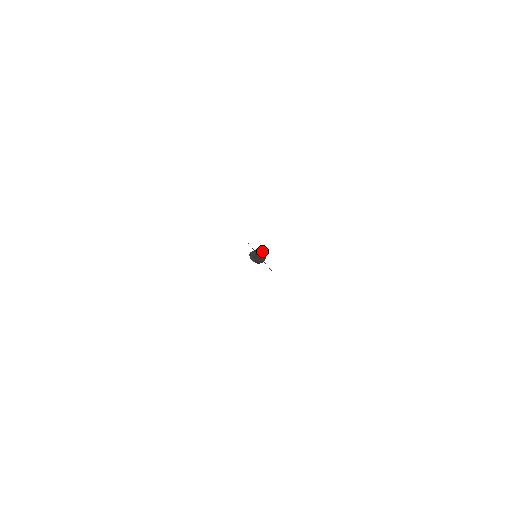
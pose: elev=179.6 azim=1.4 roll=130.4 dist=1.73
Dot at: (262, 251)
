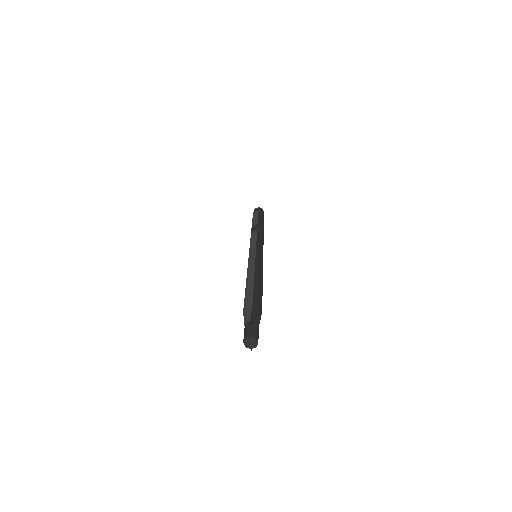
Dot at: (260, 313)
